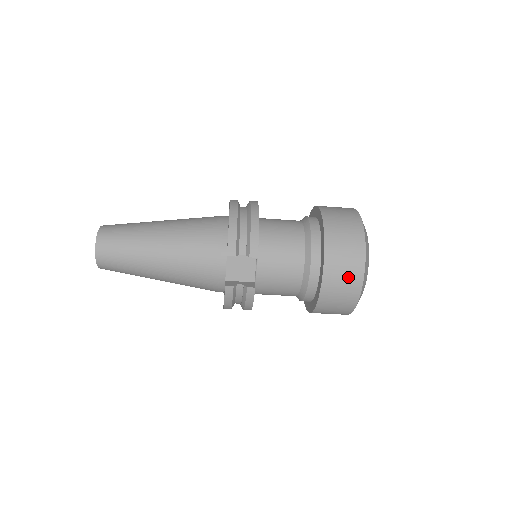
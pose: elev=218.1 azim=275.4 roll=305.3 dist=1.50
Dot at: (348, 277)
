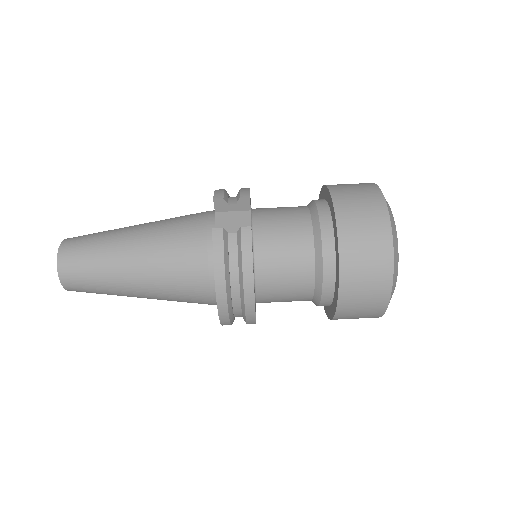
Dot at: (366, 204)
